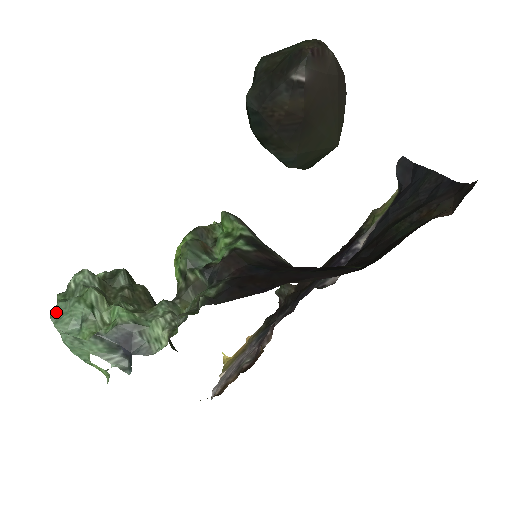
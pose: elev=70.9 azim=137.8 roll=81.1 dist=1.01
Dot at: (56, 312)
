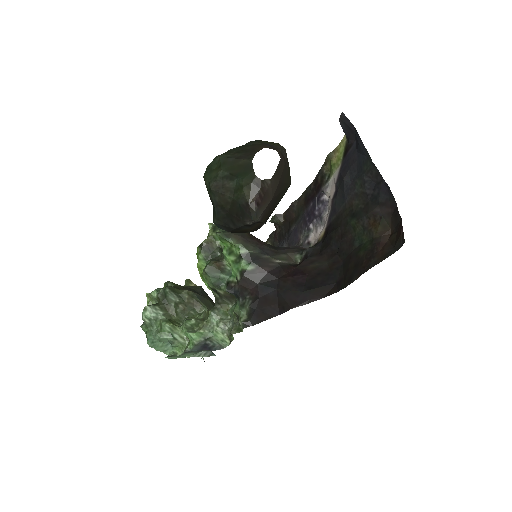
Dot at: (150, 342)
